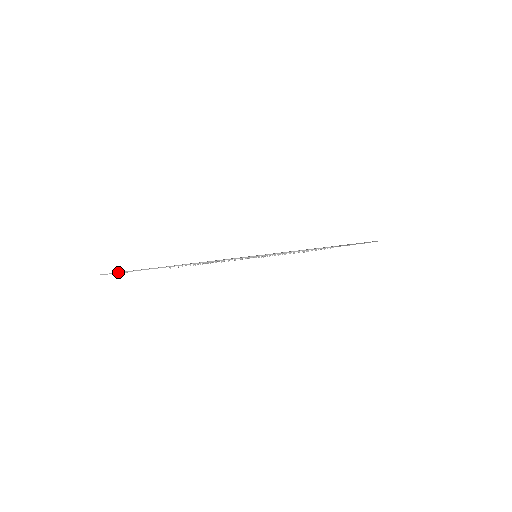
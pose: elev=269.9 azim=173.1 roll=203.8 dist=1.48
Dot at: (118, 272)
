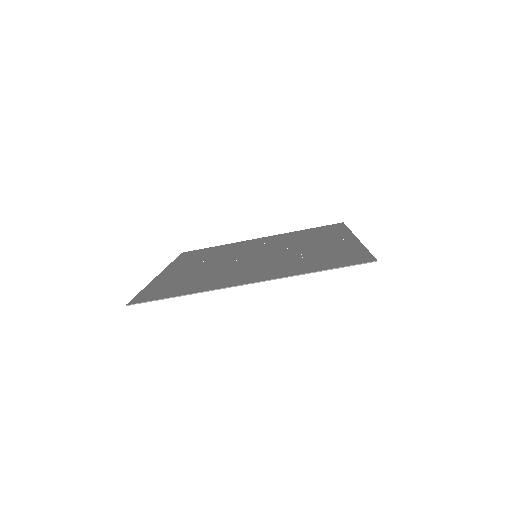
Dot at: (151, 301)
